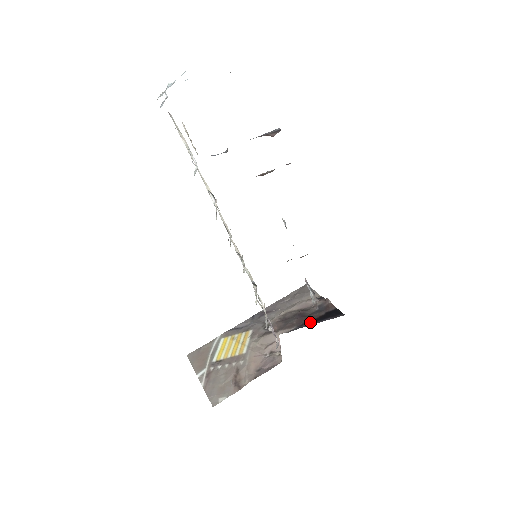
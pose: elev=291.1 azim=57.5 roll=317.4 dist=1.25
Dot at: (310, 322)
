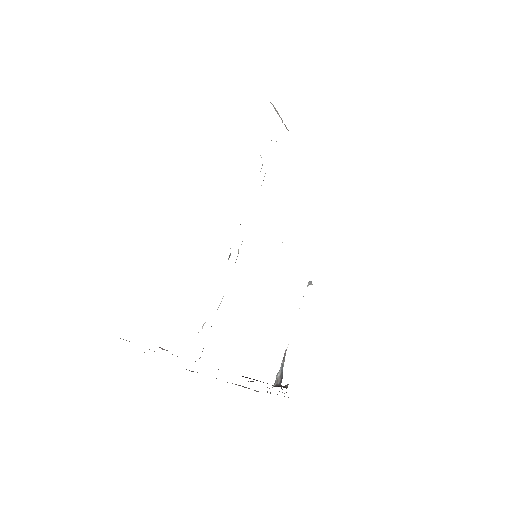
Dot at: occluded
